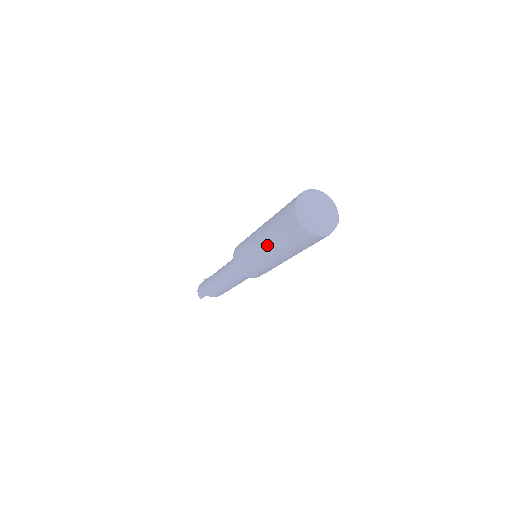
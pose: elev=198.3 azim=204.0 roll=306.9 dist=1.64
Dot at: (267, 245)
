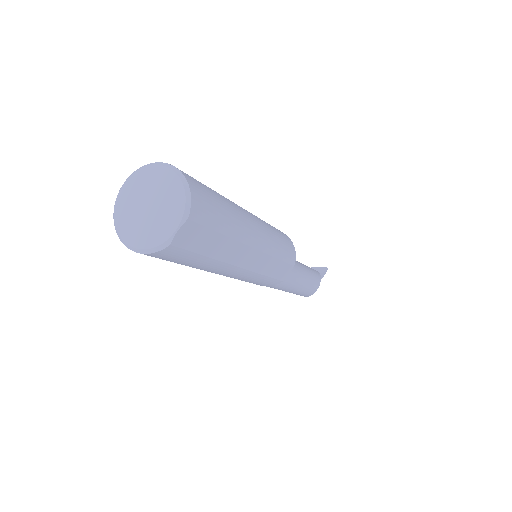
Dot at: occluded
